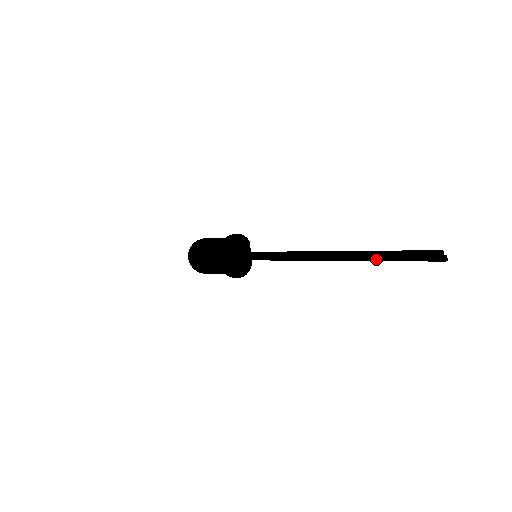
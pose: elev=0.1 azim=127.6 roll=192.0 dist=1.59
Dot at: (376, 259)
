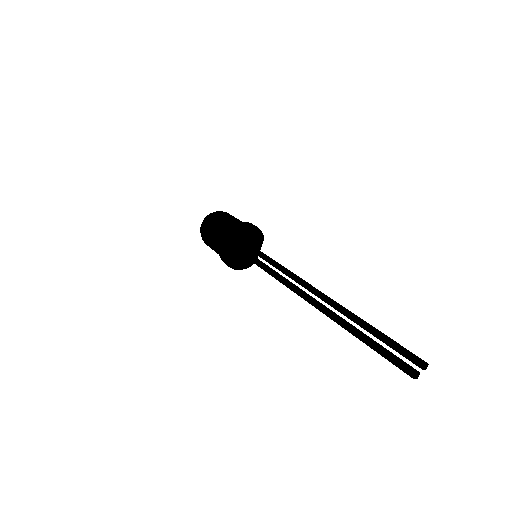
Dot at: (348, 329)
